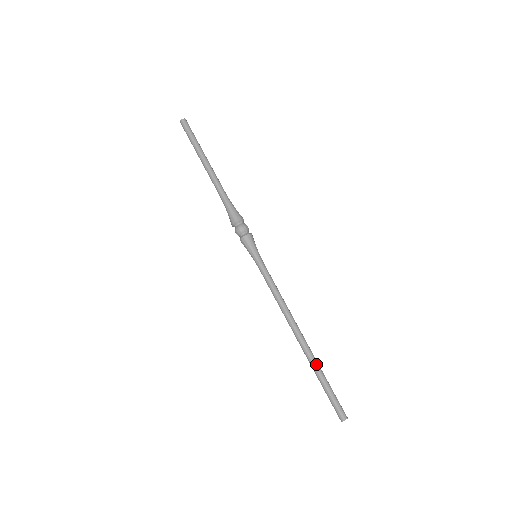
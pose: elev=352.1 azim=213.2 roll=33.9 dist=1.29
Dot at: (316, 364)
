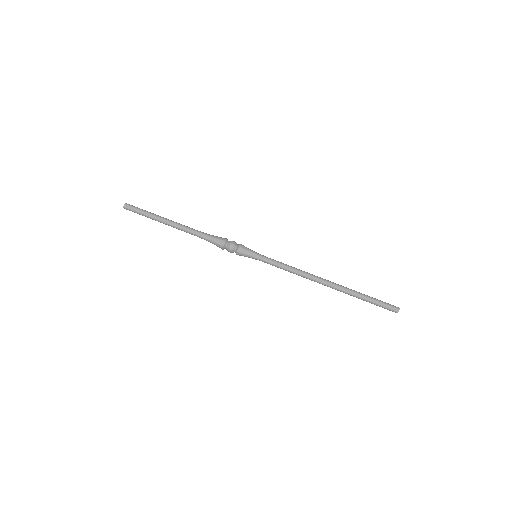
Dot at: (353, 291)
